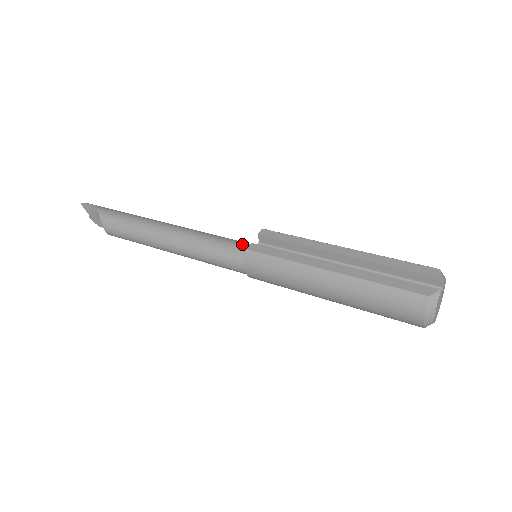
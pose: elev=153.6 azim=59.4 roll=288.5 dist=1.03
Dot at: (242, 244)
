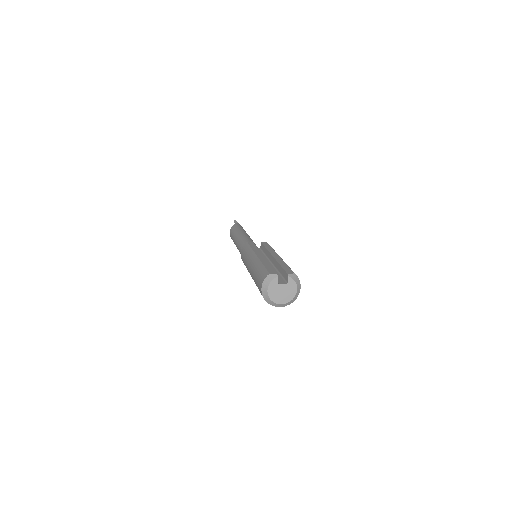
Dot at: occluded
